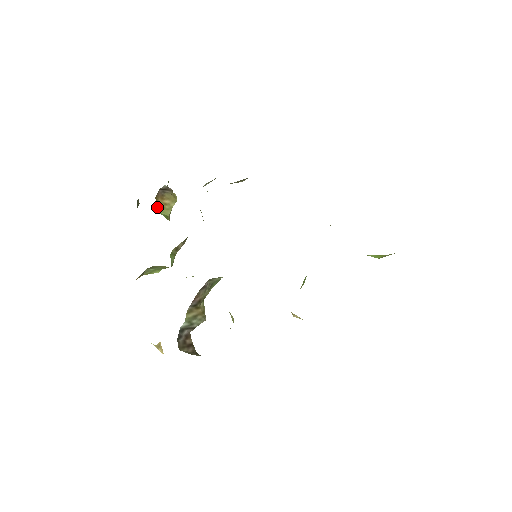
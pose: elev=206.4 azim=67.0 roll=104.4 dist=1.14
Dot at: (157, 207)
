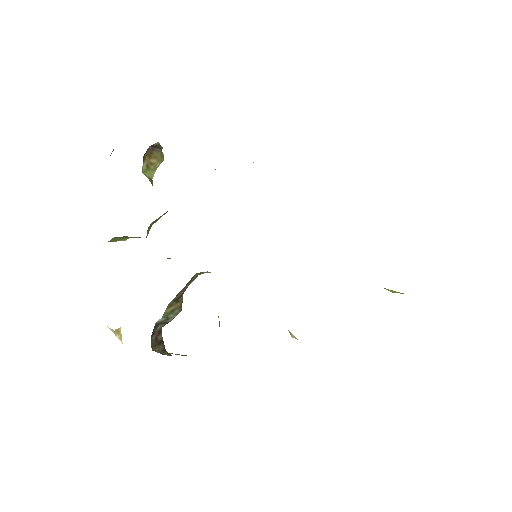
Dot at: (142, 166)
